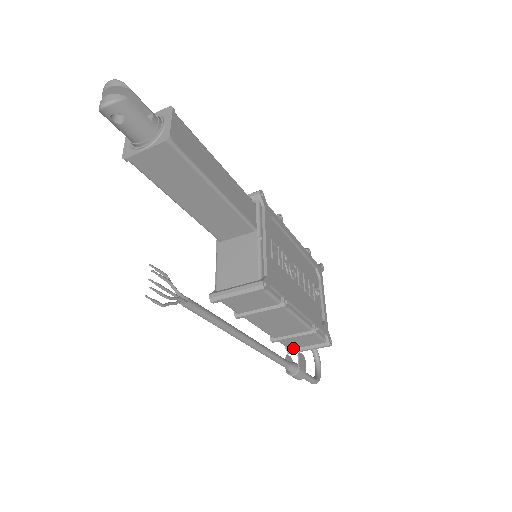
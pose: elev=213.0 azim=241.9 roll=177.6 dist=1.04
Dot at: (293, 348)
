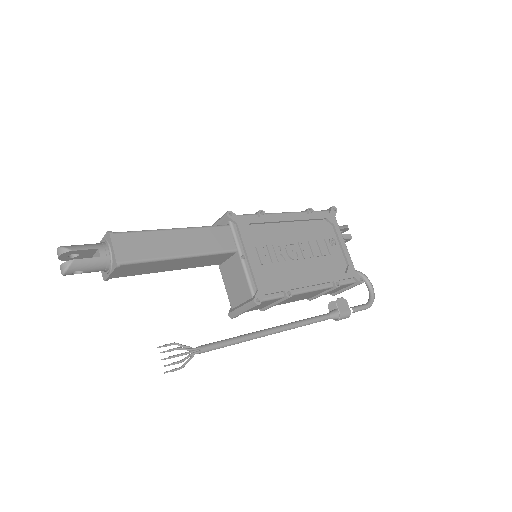
Dot at: (334, 292)
